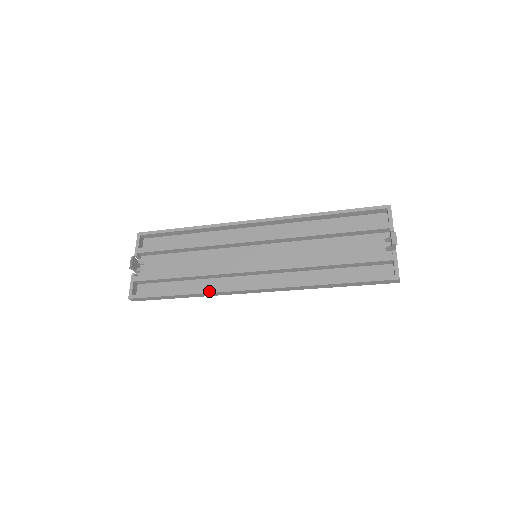
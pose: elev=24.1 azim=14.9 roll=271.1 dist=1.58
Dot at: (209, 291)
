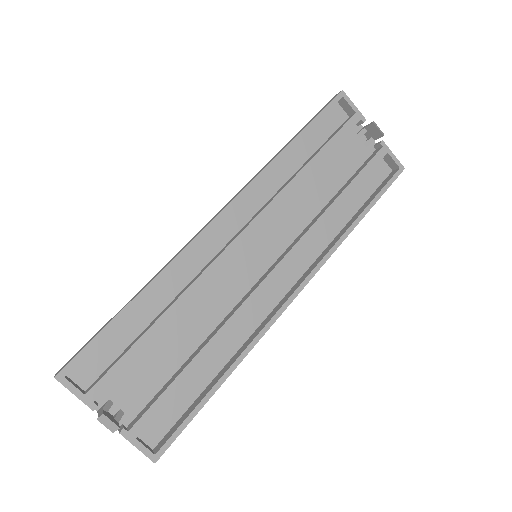
Dot at: (252, 345)
